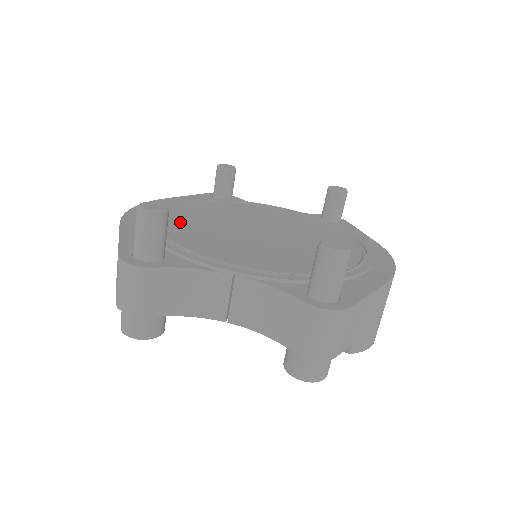
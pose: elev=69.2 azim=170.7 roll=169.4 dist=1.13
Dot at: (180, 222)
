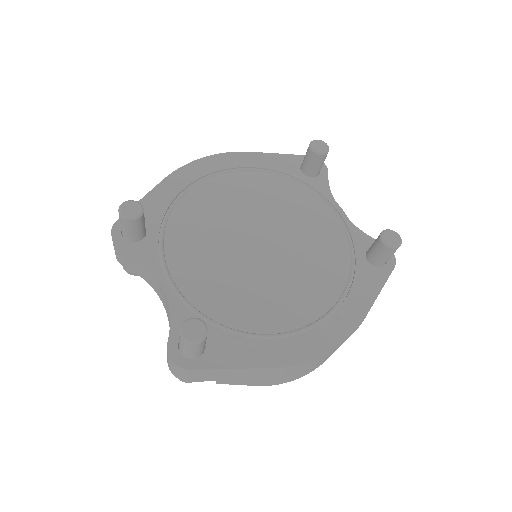
Dot at: (207, 199)
